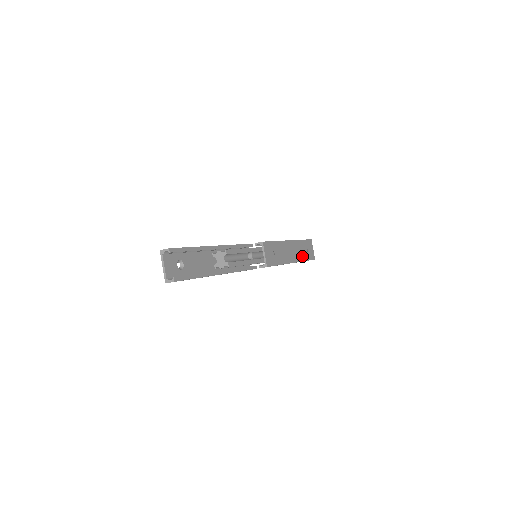
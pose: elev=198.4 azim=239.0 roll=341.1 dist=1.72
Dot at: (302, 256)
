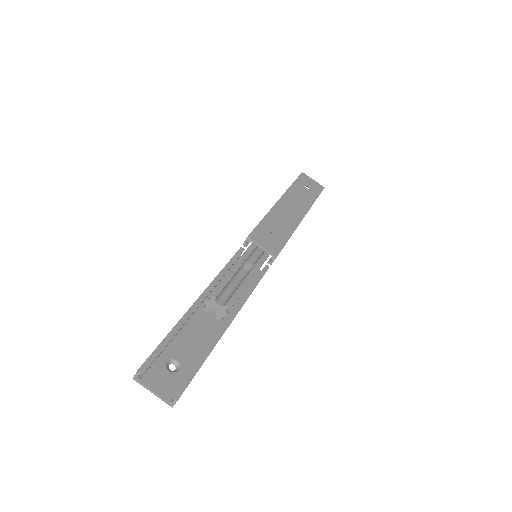
Dot at: (307, 200)
